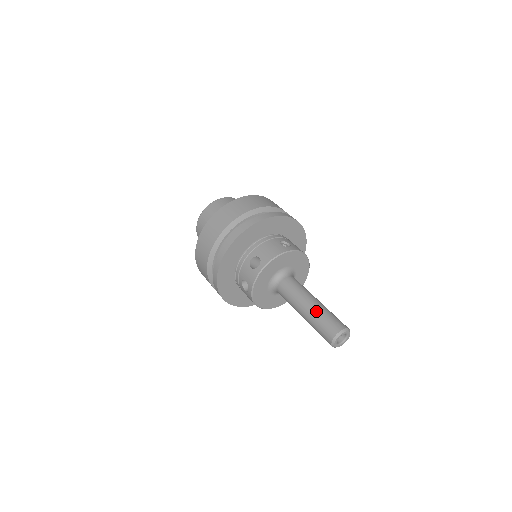
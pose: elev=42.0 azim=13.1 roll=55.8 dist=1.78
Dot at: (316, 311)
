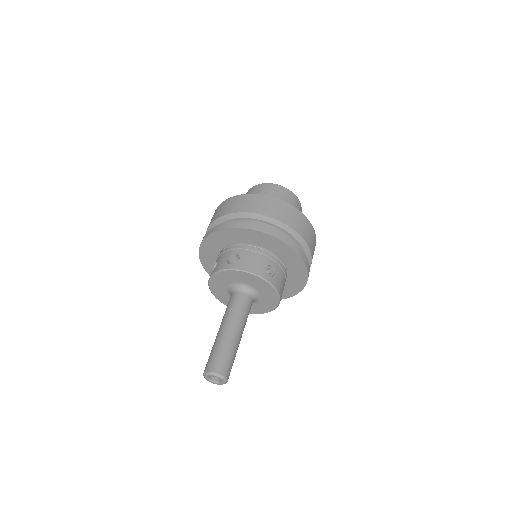
Dot at: (225, 340)
